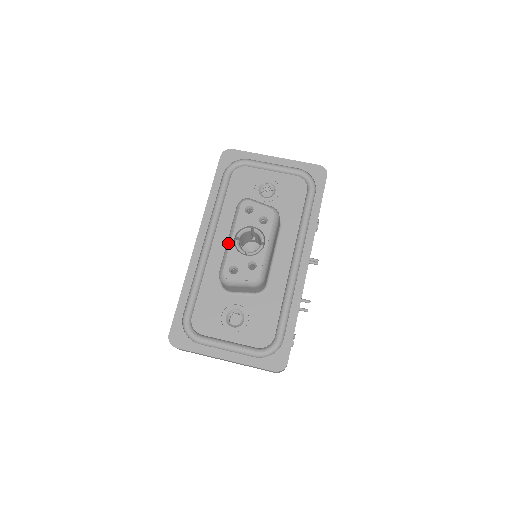
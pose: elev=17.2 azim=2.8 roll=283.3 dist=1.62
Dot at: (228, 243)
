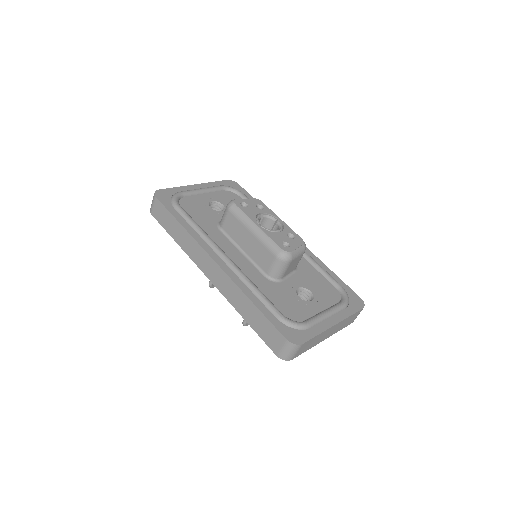
Dot at: (259, 232)
